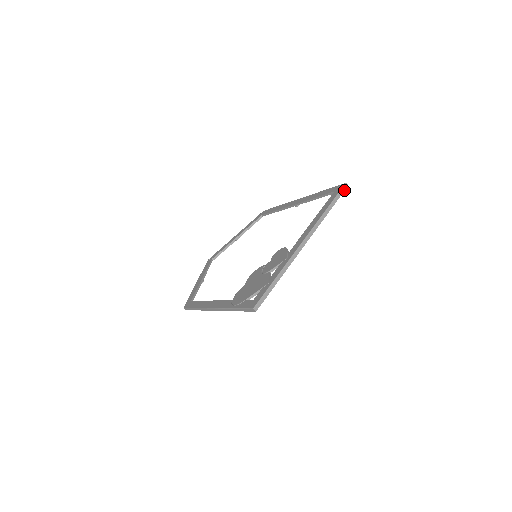
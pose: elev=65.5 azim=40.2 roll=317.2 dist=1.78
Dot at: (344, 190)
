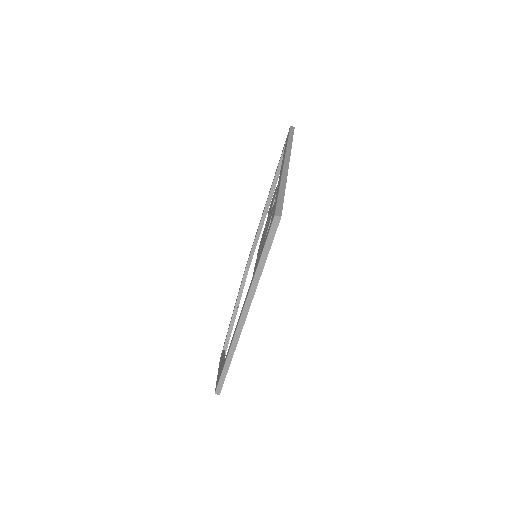
Dot at: (293, 130)
